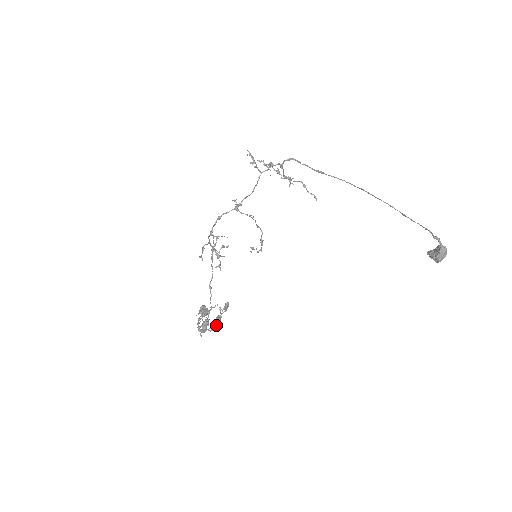
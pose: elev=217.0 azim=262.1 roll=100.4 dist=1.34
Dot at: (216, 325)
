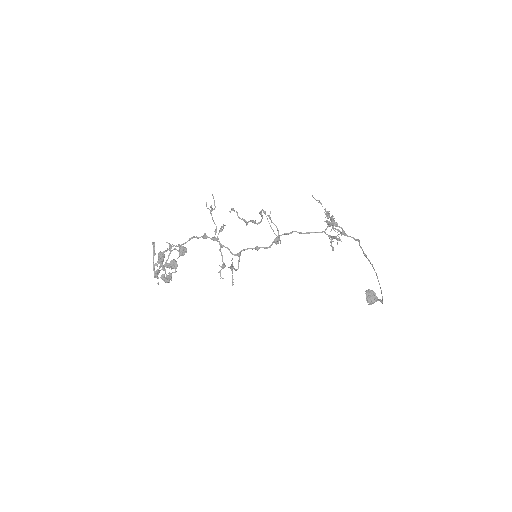
Dot at: (168, 266)
